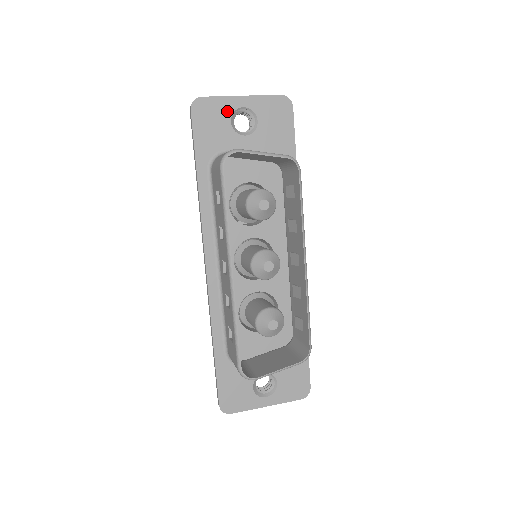
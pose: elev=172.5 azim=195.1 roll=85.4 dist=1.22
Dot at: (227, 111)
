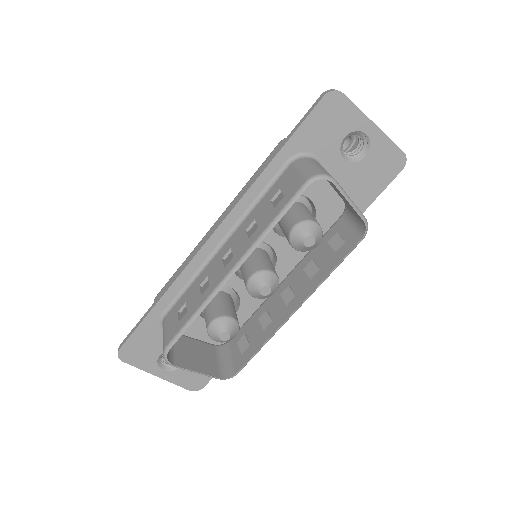
Dot at: (351, 125)
